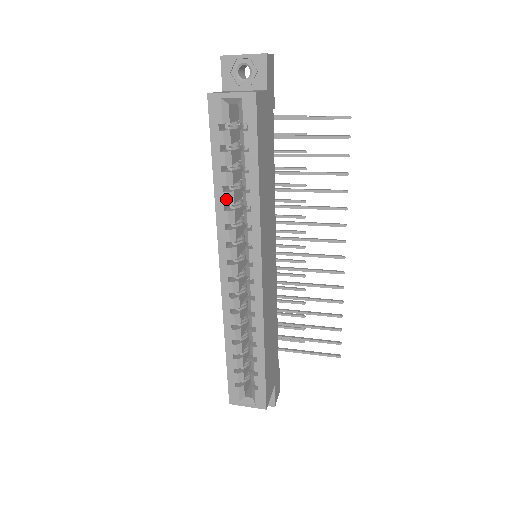
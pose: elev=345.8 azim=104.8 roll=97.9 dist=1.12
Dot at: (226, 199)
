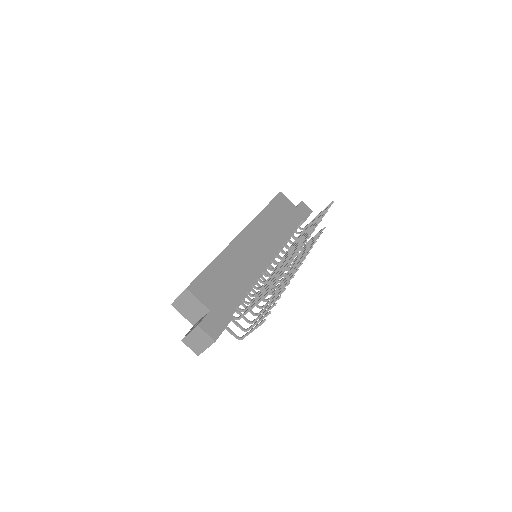
Dot at: occluded
